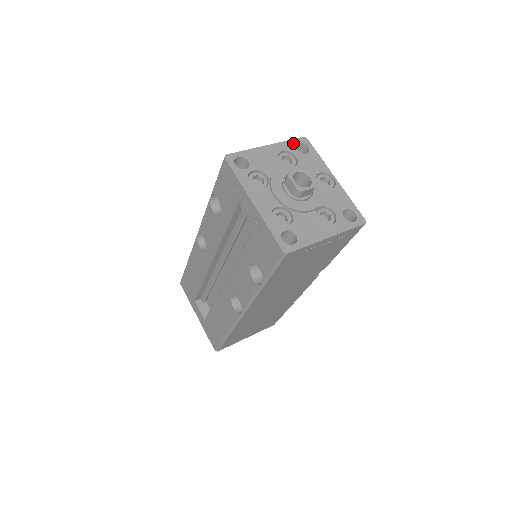
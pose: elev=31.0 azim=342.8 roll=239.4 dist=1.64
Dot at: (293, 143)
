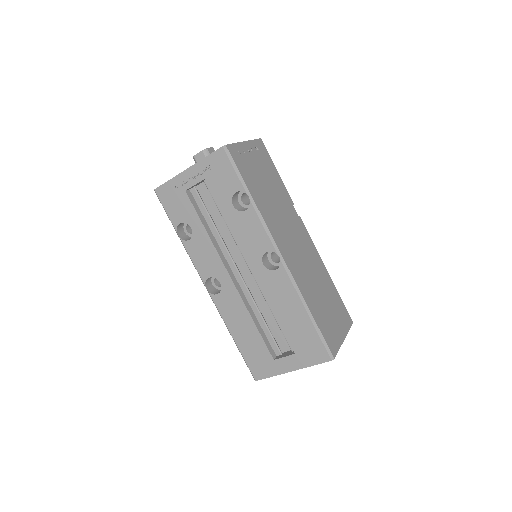
Dot at: occluded
